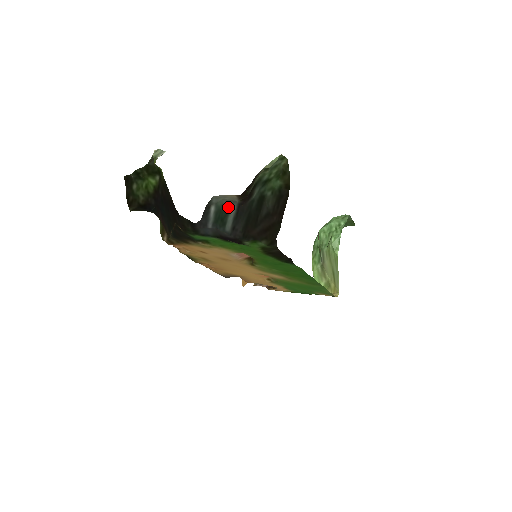
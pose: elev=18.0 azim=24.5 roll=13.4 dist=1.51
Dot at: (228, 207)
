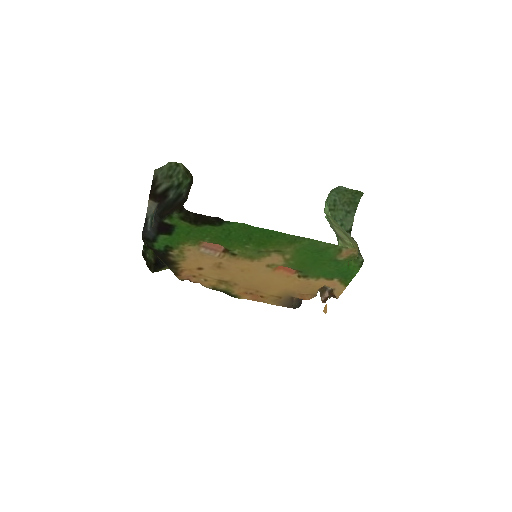
Dot at: (154, 211)
